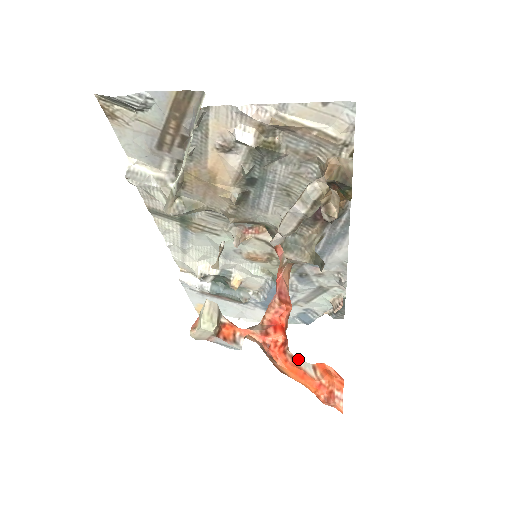
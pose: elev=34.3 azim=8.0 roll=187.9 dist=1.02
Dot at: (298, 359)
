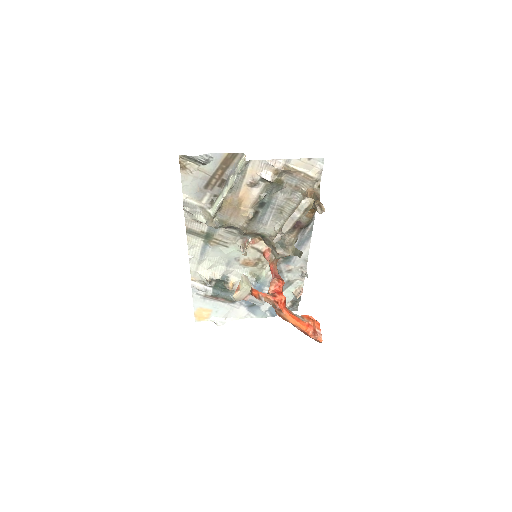
Dot at: occluded
